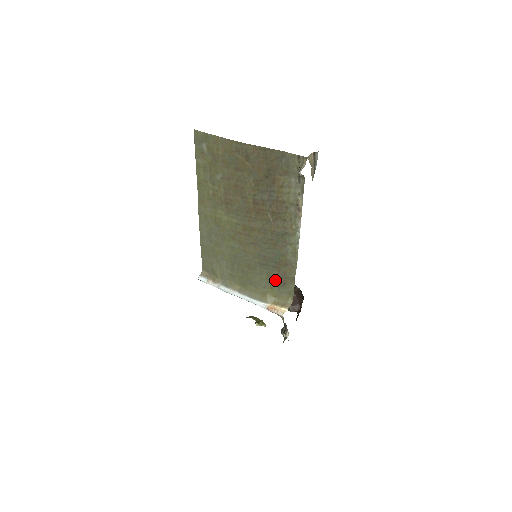
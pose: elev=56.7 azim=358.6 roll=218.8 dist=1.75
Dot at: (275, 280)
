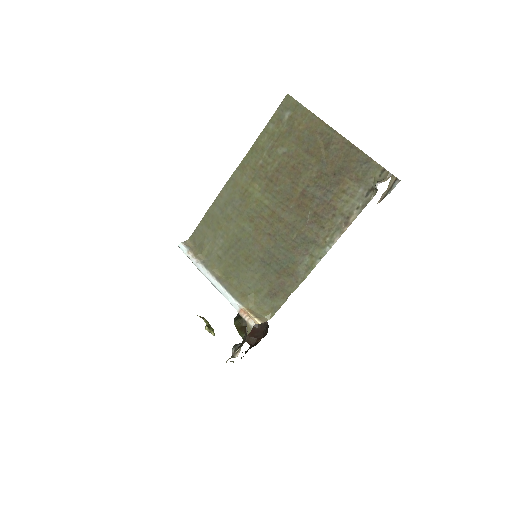
Dot at: (267, 286)
